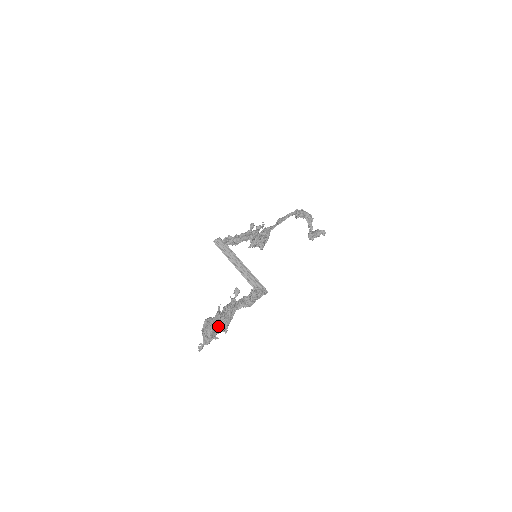
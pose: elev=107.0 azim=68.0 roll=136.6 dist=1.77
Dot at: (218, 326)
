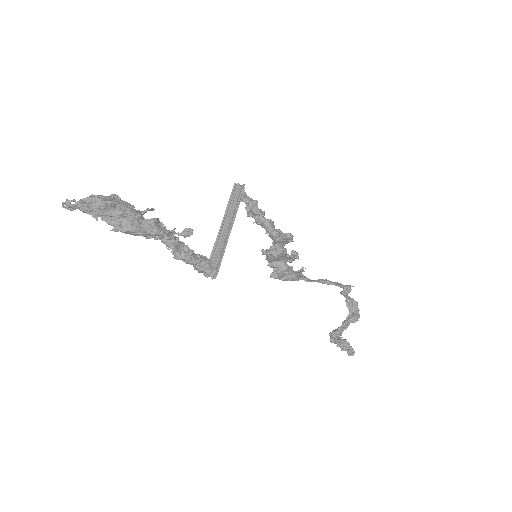
Dot at: (117, 214)
